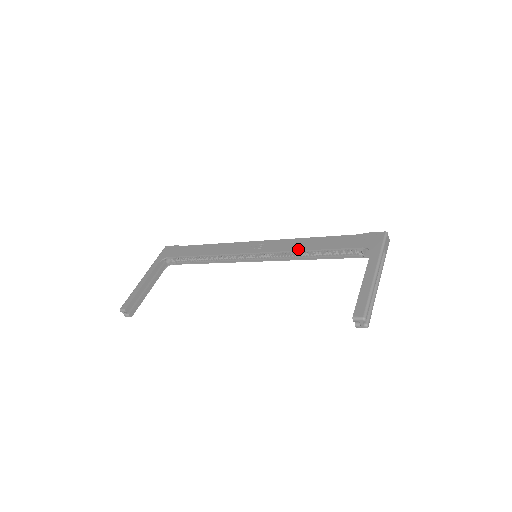
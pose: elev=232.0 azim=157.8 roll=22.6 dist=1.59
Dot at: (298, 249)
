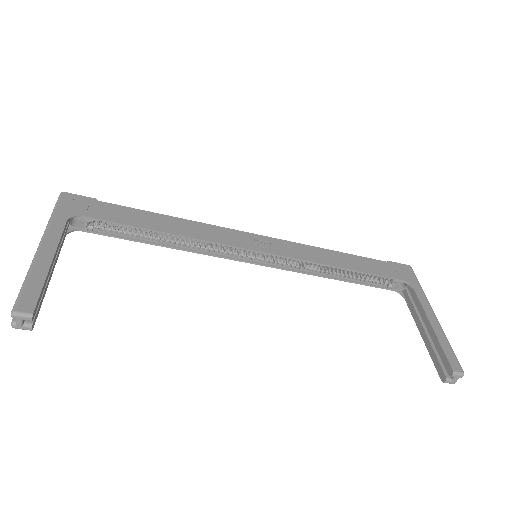
Dot at: (326, 263)
